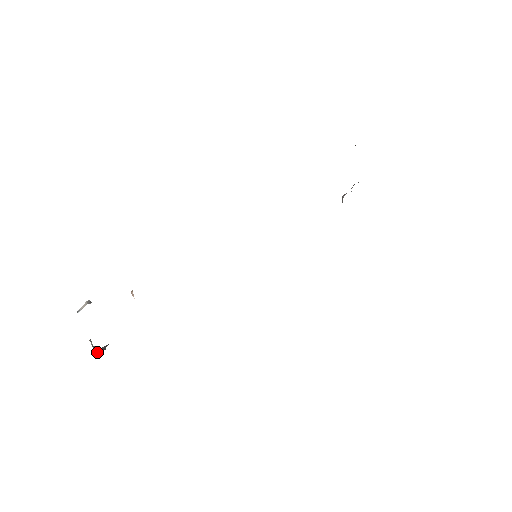
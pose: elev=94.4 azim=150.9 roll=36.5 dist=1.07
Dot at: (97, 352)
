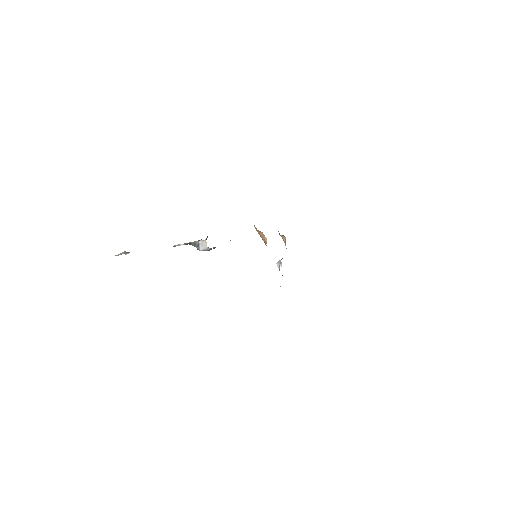
Dot at: (200, 240)
